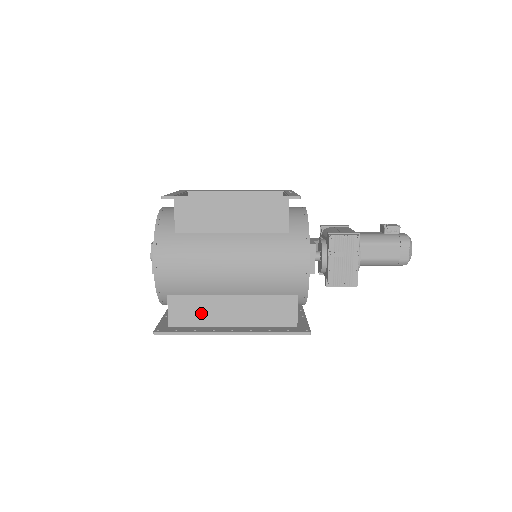
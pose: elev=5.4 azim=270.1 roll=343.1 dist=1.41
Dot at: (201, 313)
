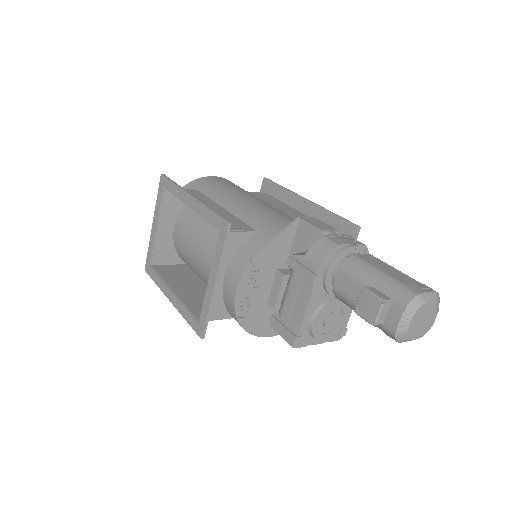
Dot at: occluded
